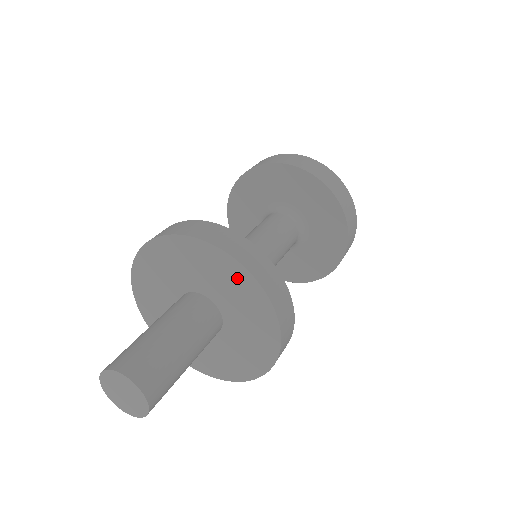
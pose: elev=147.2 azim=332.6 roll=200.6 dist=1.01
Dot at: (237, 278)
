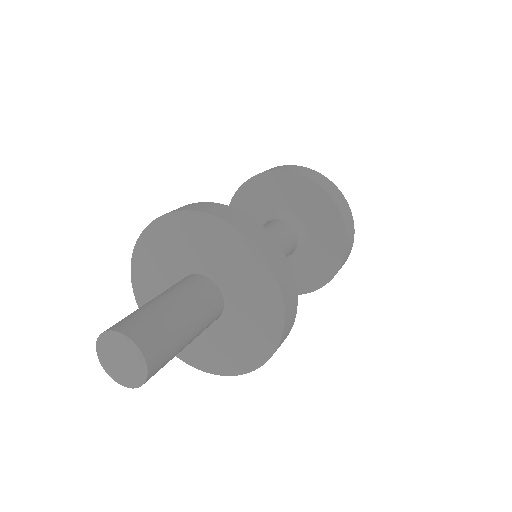
Dot at: (268, 308)
